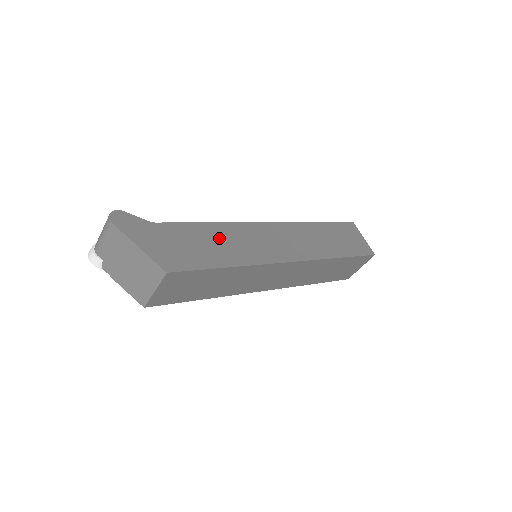
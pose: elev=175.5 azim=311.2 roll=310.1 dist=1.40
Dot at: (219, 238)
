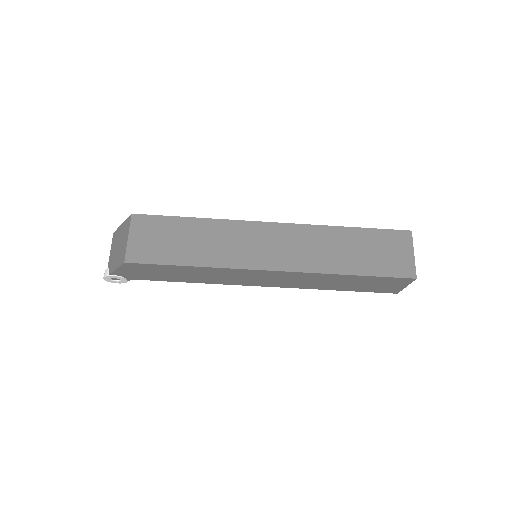
Dot at: occluded
